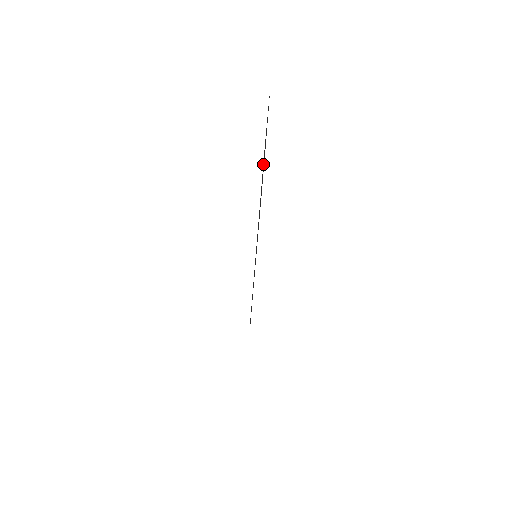
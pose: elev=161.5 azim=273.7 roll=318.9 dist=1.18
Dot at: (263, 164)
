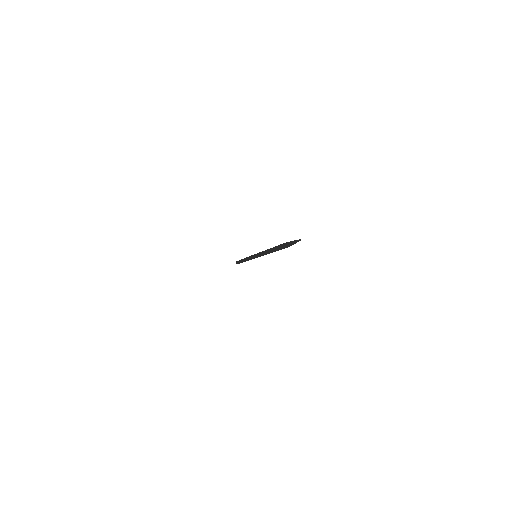
Dot at: (280, 246)
